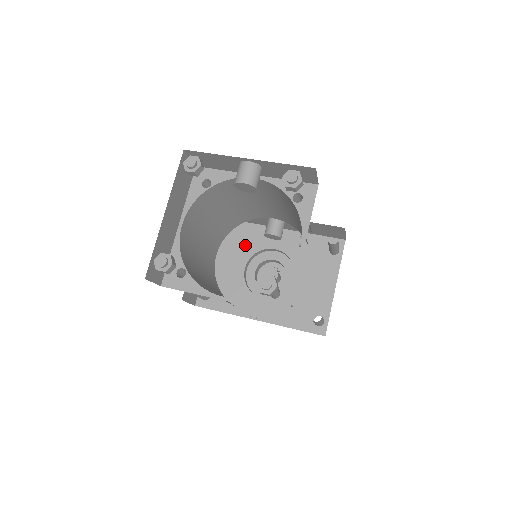
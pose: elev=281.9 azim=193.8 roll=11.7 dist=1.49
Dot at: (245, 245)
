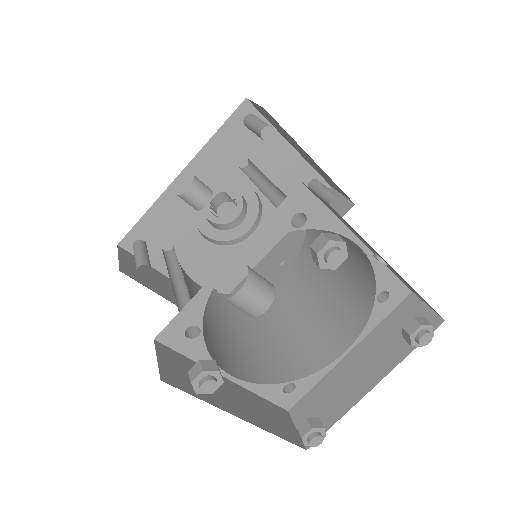
Dot at: (177, 228)
